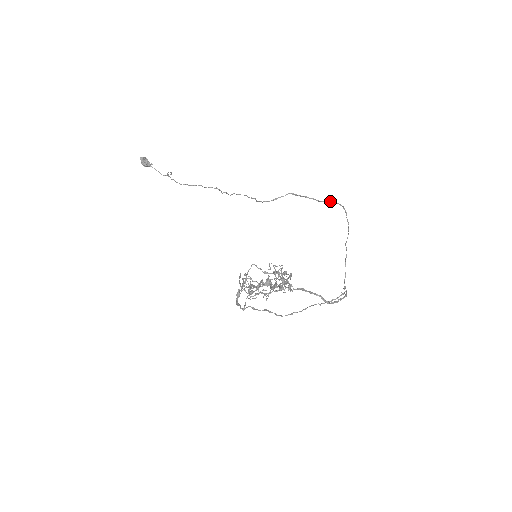
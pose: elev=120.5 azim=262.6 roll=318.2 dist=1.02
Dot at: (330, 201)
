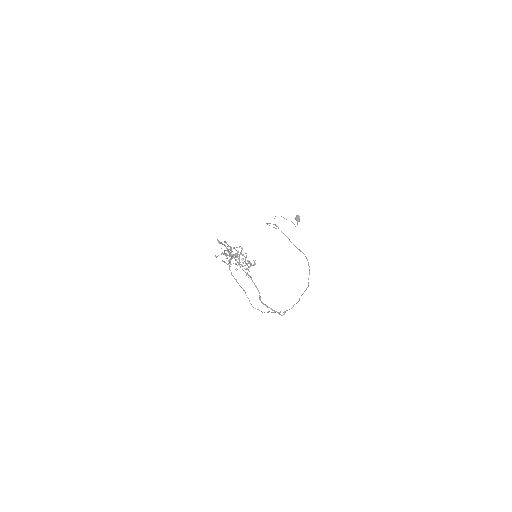
Dot at: (300, 250)
